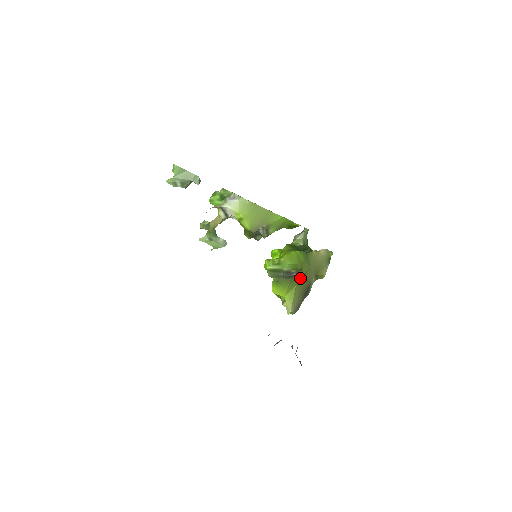
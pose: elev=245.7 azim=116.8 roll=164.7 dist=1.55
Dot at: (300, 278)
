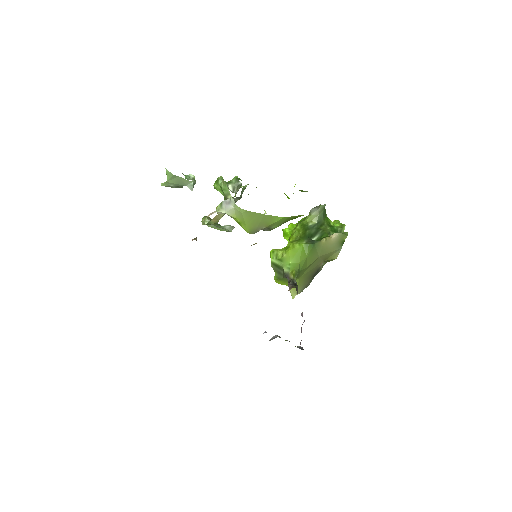
Dot at: (304, 271)
